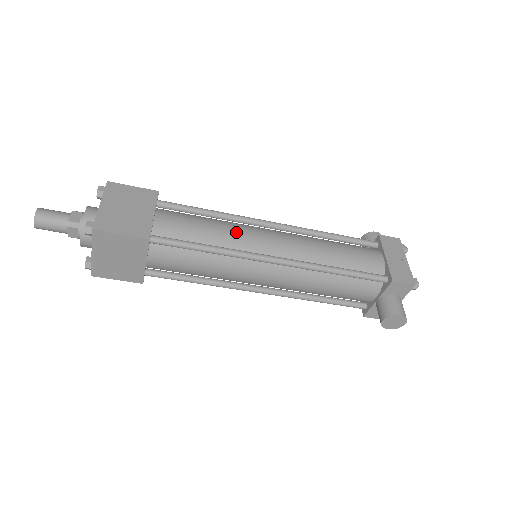
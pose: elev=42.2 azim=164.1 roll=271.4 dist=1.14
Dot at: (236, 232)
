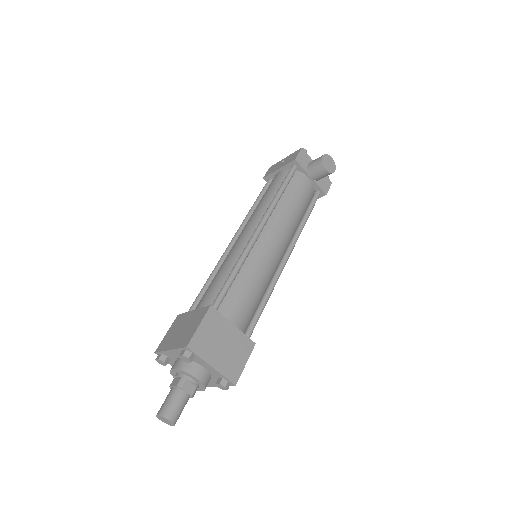
Dot at: (229, 257)
